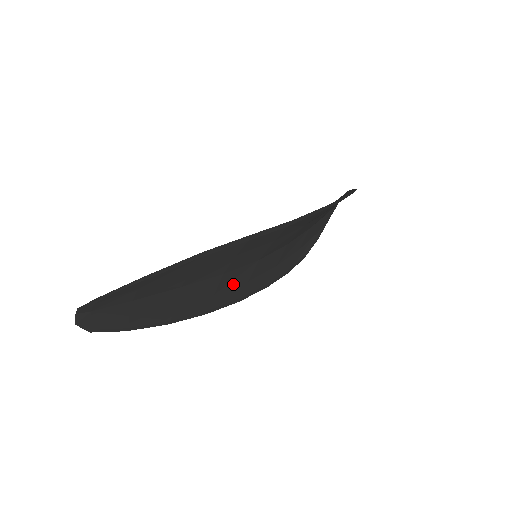
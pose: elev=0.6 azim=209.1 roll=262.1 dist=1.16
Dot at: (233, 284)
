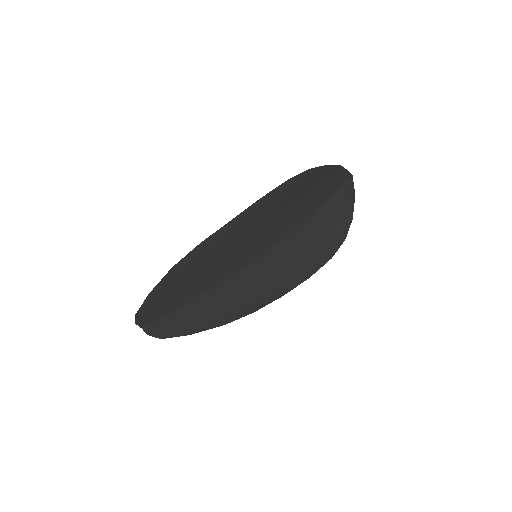
Dot at: (254, 283)
